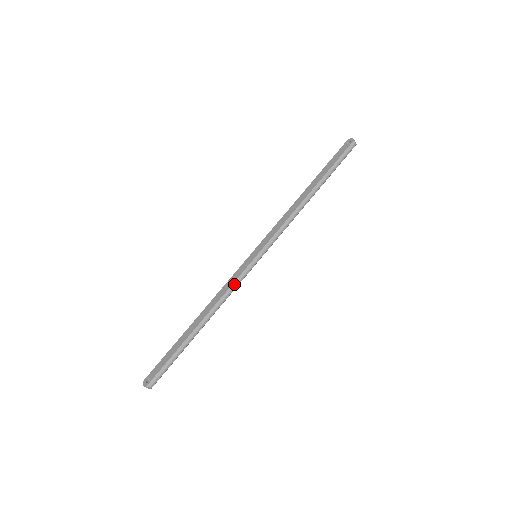
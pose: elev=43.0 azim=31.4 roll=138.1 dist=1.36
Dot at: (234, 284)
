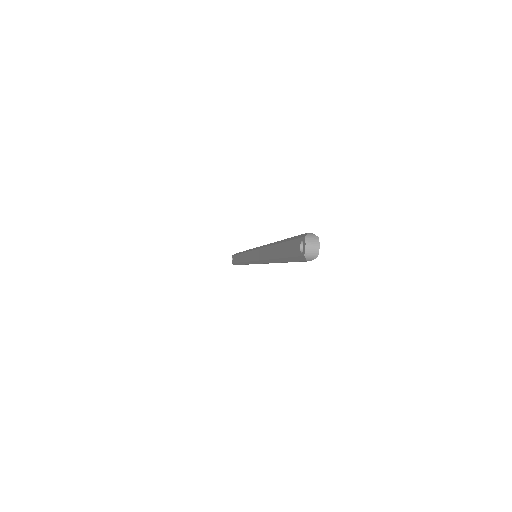
Dot at: (247, 263)
